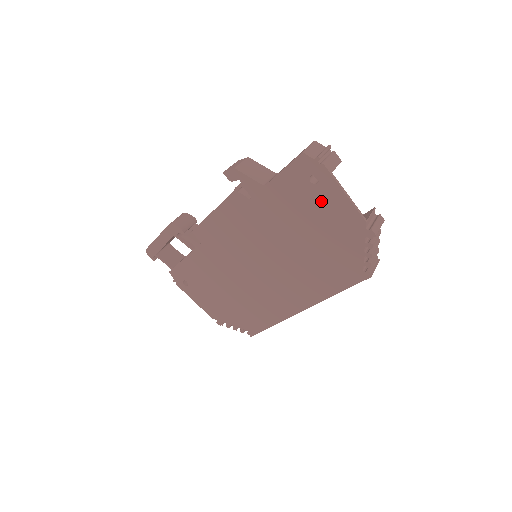
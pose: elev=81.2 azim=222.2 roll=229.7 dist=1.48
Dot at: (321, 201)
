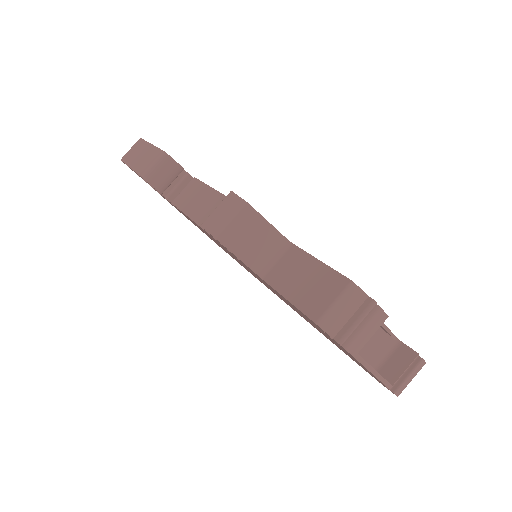
Dot at: (336, 343)
